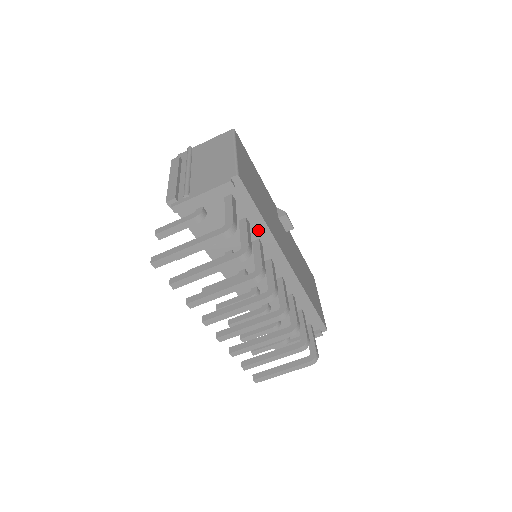
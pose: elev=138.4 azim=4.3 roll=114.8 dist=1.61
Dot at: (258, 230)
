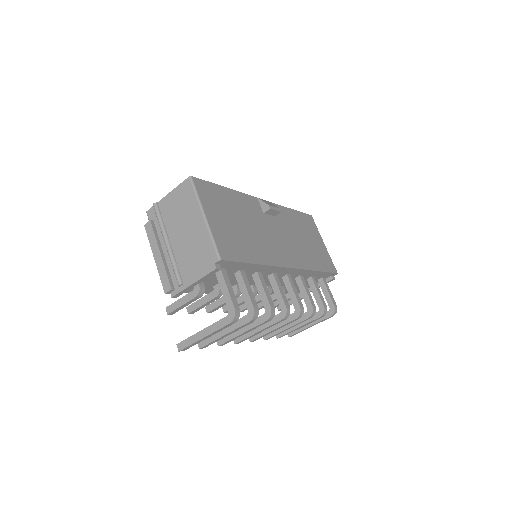
Dot at: (254, 269)
